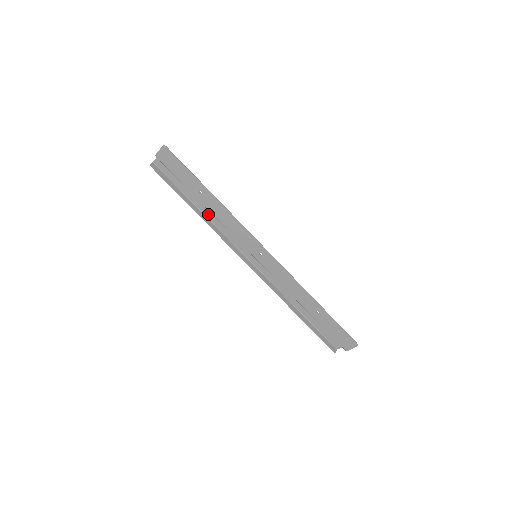
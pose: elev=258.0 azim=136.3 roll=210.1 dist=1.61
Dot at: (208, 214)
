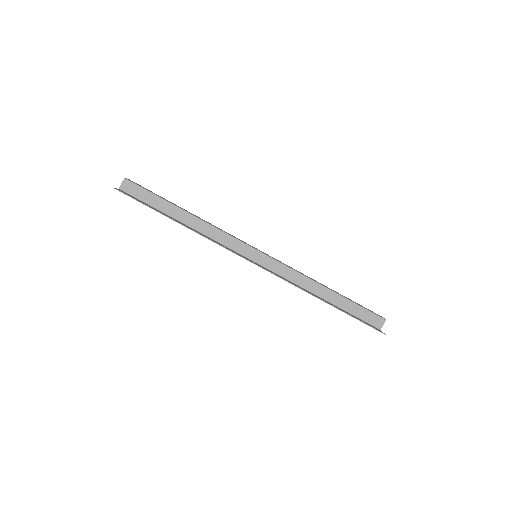
Dot at: occluded
